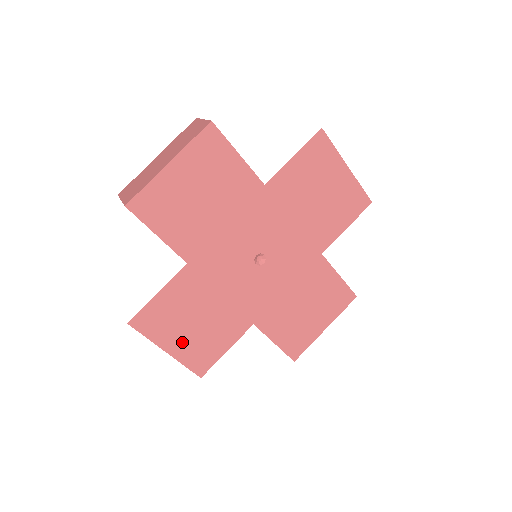
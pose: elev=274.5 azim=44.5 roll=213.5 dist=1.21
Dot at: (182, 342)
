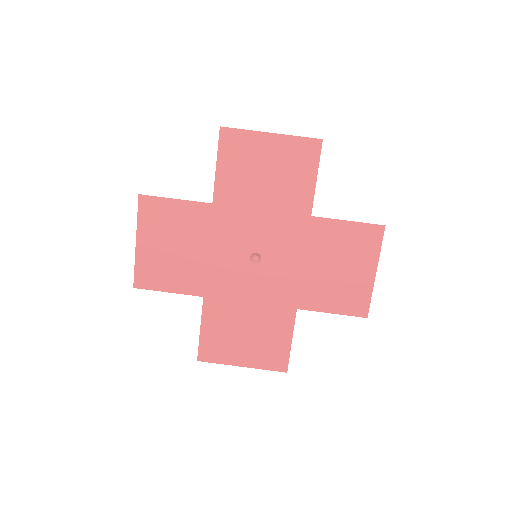
Dot at: (152, 249)
